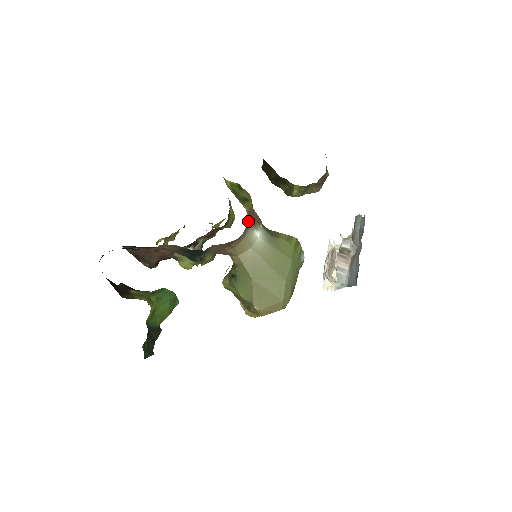
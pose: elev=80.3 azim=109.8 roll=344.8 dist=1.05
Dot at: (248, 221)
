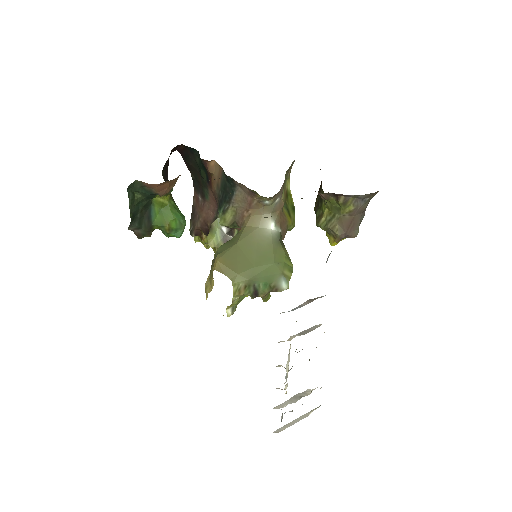
Dot at: (276, 206)
